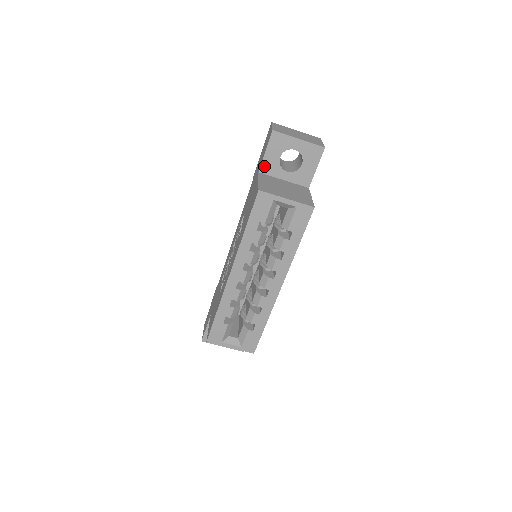
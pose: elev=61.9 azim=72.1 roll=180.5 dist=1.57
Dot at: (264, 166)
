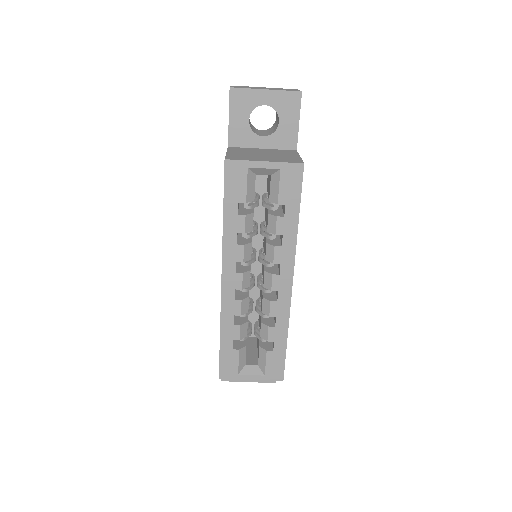
Dot at: (232, 137)
